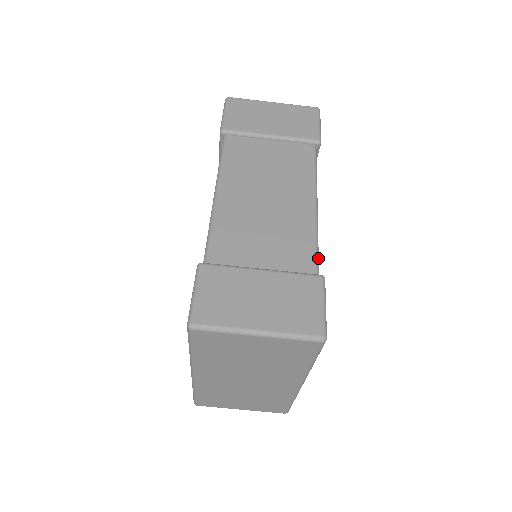
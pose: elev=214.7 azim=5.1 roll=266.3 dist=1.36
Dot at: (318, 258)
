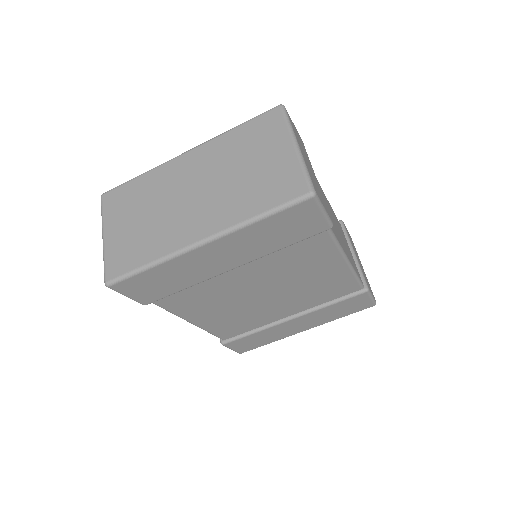
Dot at: (333, 236)
